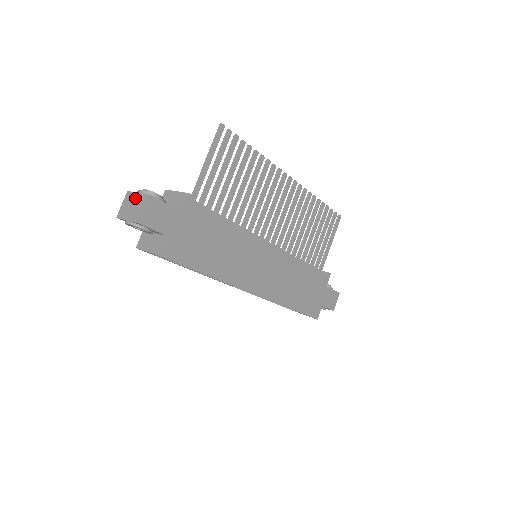
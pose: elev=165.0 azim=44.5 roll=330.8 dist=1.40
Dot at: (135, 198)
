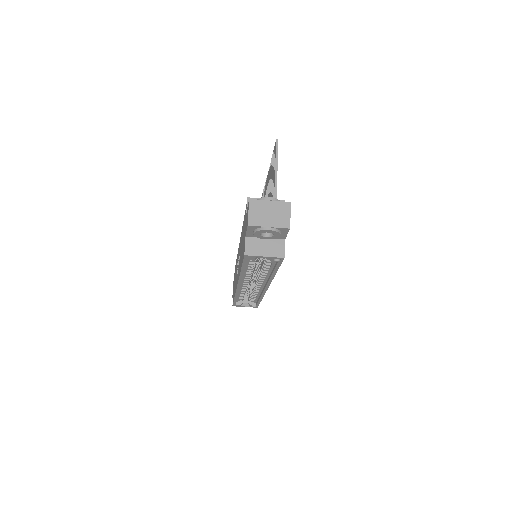
Dot at: (269, 206)
